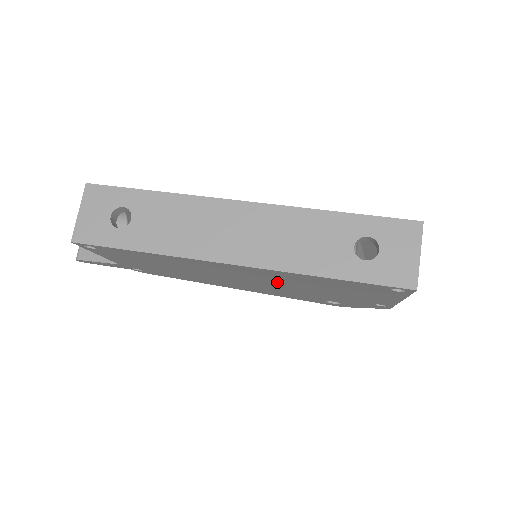
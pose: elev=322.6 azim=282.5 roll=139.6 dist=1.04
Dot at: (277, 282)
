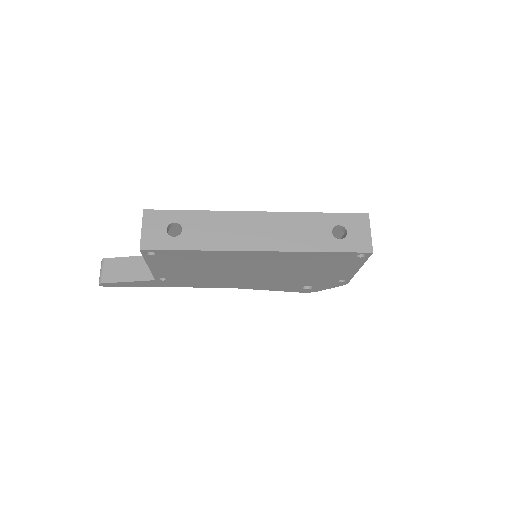
Dot at: (278, 268)
